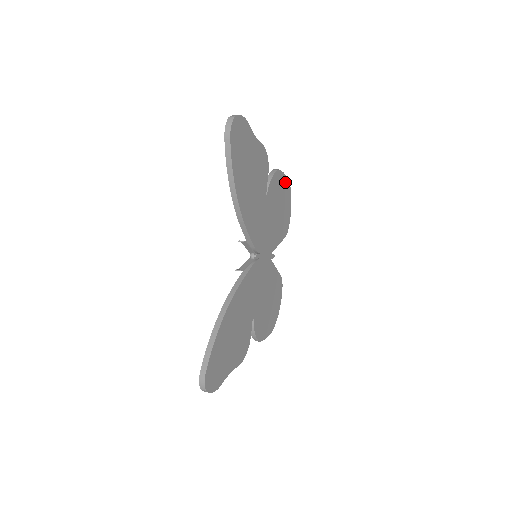
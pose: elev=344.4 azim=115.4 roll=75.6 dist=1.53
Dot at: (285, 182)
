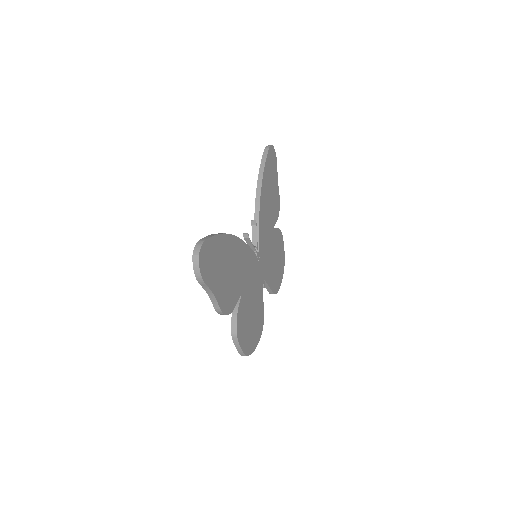
Dot at: (283, 253)
